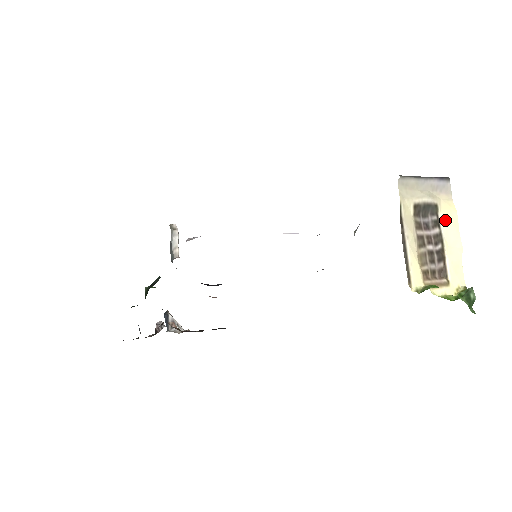
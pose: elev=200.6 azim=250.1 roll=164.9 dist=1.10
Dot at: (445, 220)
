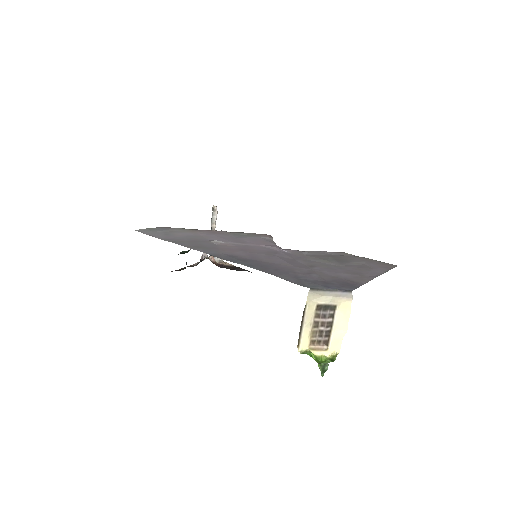
Dot at: (340, 314)
